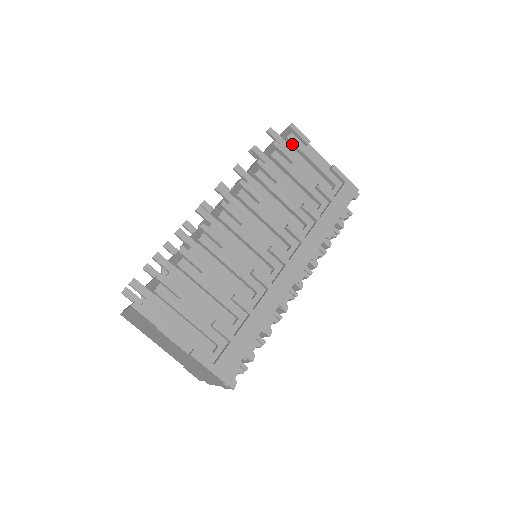
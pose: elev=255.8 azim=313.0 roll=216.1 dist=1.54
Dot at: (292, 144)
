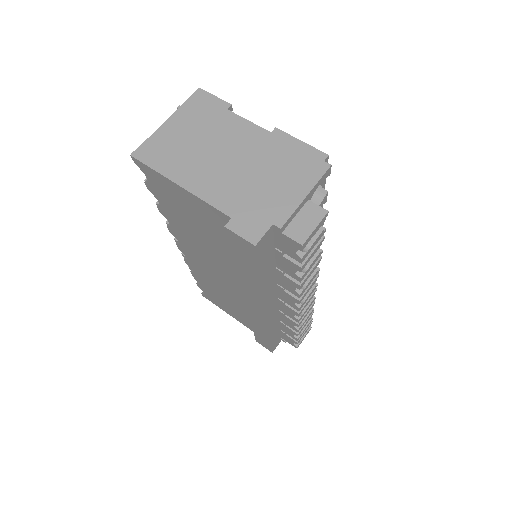
Dot at: occluded
